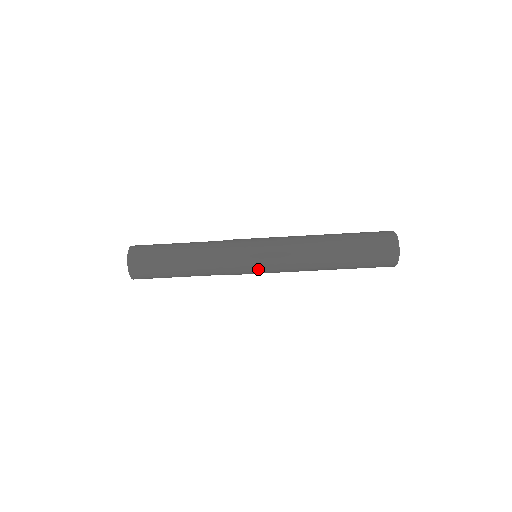
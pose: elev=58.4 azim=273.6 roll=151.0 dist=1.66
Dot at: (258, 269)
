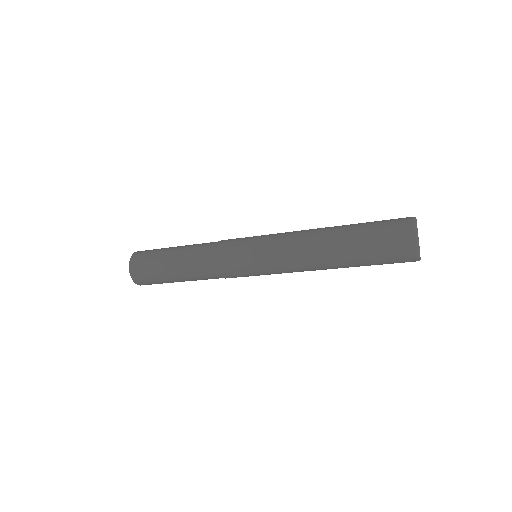
Dot at: (253, 268)
